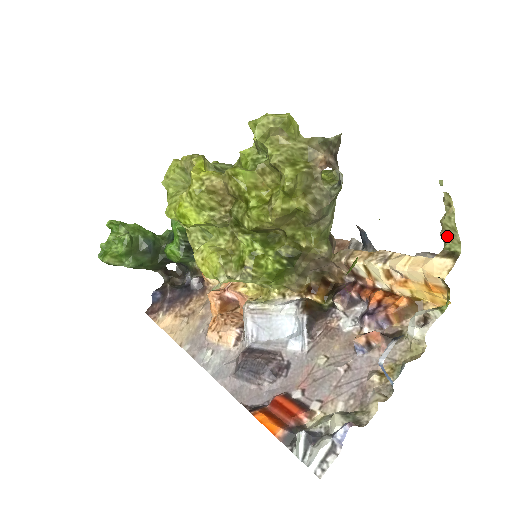
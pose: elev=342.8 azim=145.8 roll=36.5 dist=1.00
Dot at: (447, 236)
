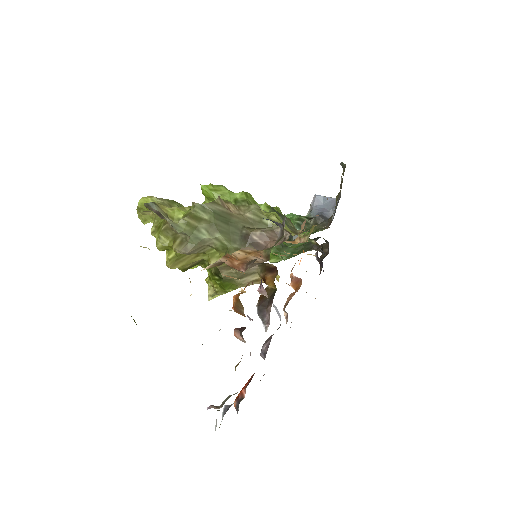
Dot at: occluded
